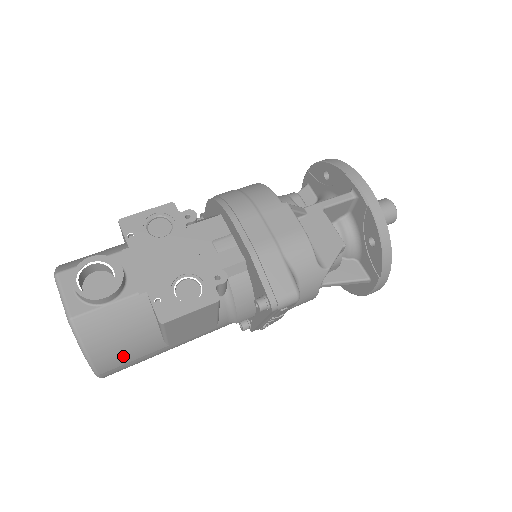
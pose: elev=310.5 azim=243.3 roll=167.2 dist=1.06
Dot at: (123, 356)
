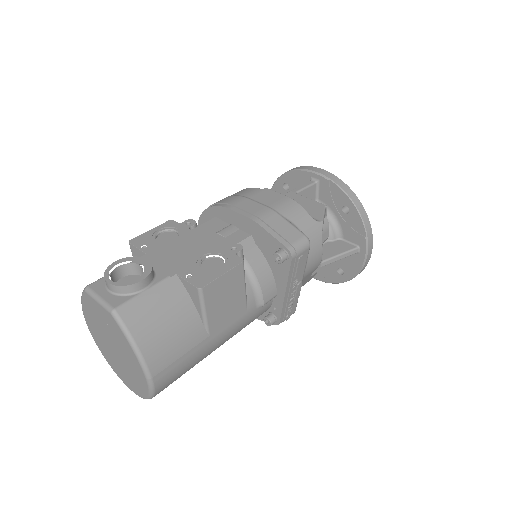
Dot at: (171, 349)
